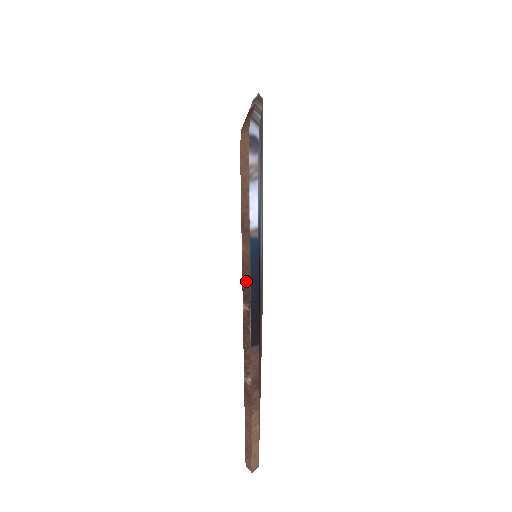
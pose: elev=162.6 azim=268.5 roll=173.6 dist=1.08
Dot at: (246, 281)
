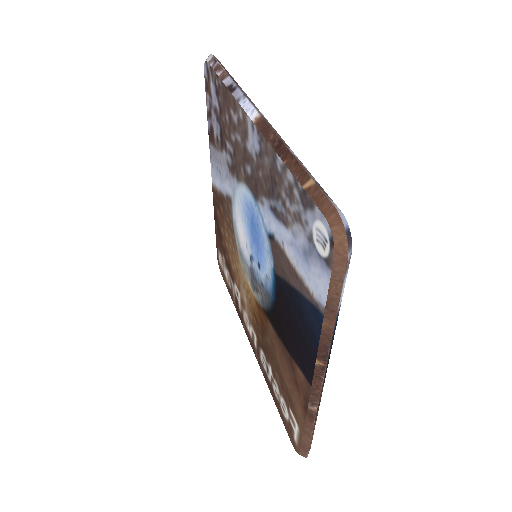
Dot at: (324, 346)
